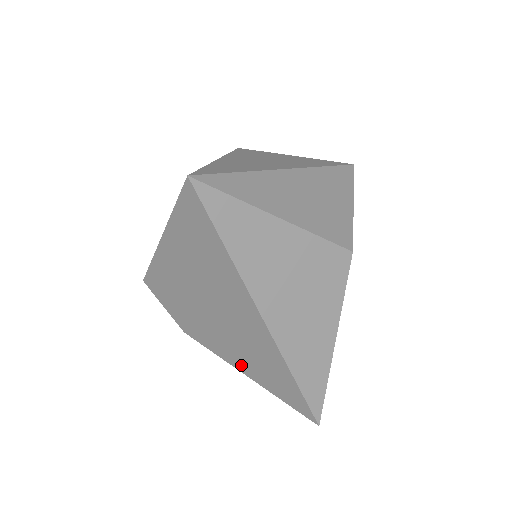
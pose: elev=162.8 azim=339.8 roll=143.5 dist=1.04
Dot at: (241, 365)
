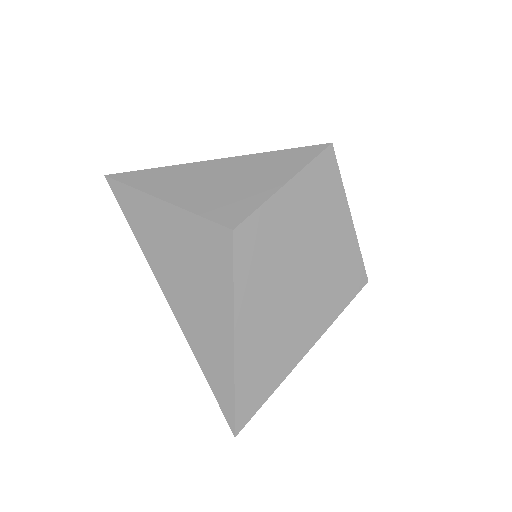
Dot at: occluded
